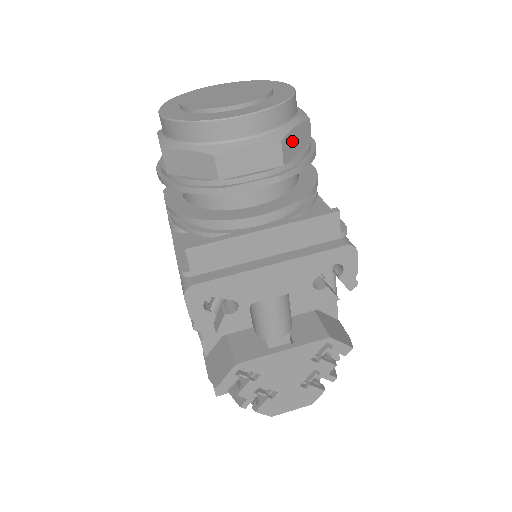
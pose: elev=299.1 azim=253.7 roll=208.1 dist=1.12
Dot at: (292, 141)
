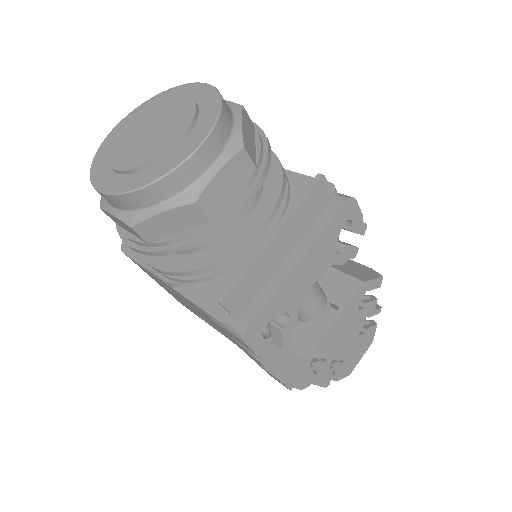
Dot at: (247, 139)
